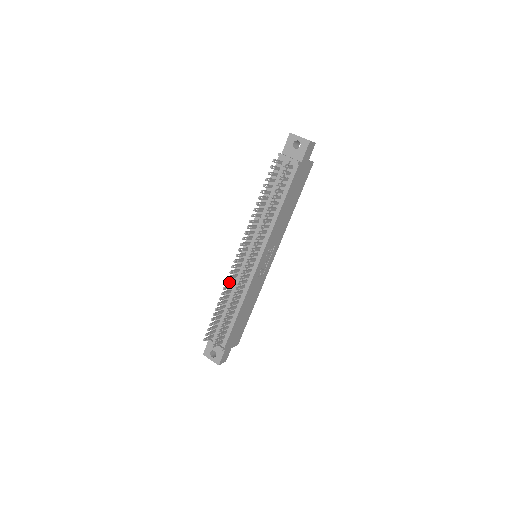
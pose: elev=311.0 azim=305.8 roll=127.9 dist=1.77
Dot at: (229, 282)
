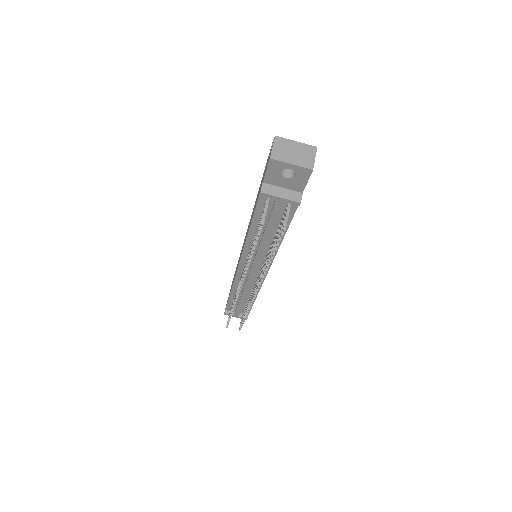
Dot at: occluded
